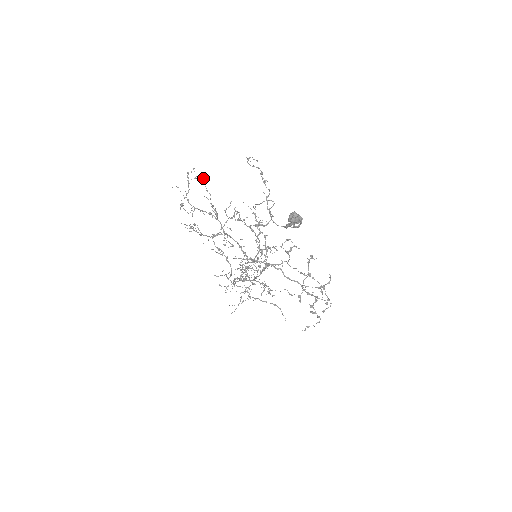
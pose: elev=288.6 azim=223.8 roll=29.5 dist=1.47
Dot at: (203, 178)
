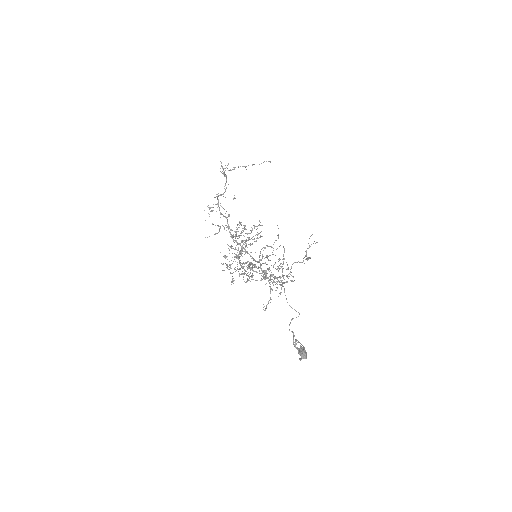
Dot at: occluded
